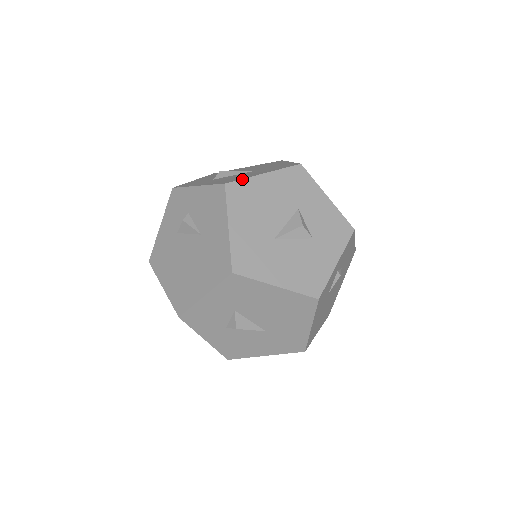
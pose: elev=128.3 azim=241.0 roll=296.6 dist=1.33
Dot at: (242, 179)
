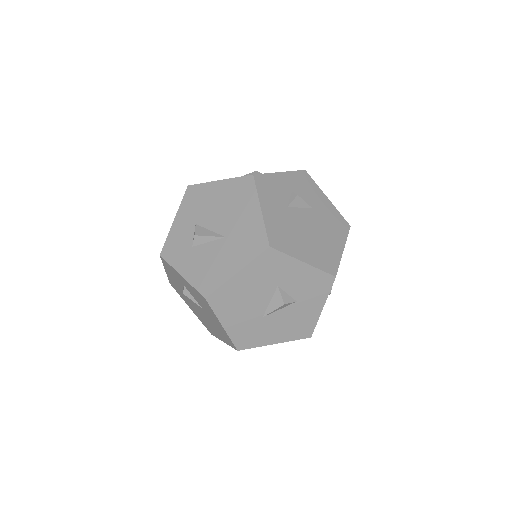
Dot at: (218, 288)
